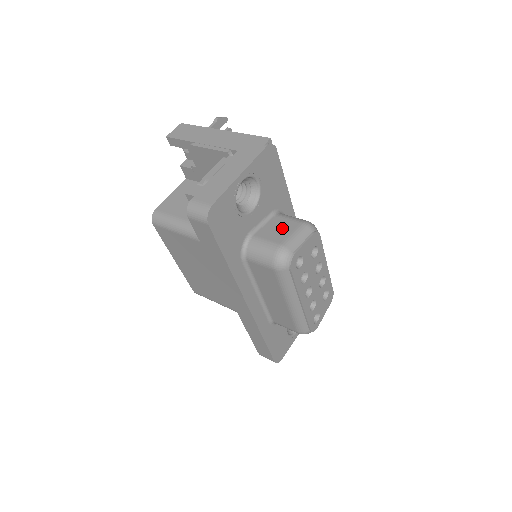
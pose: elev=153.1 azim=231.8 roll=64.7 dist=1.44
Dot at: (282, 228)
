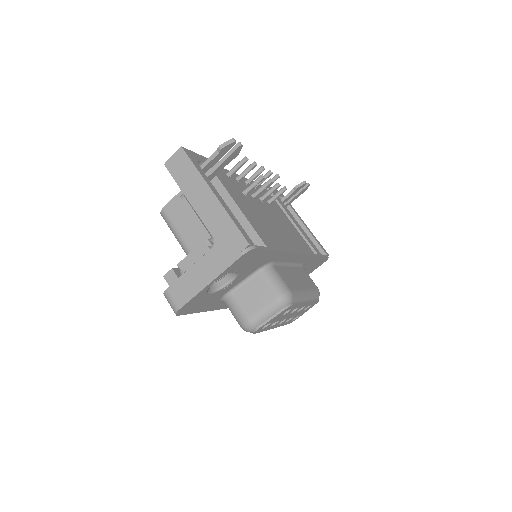
Dot at: (257, 297)
